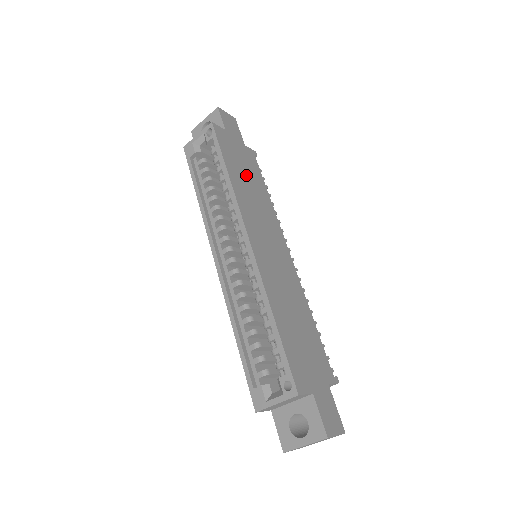
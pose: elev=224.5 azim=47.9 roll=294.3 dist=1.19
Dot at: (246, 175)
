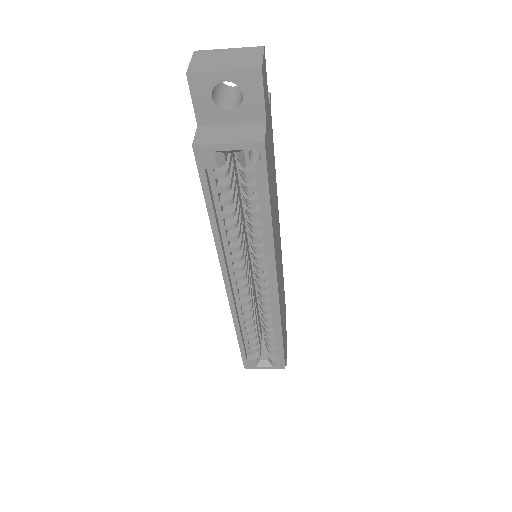
Dot at: (273, 182)
